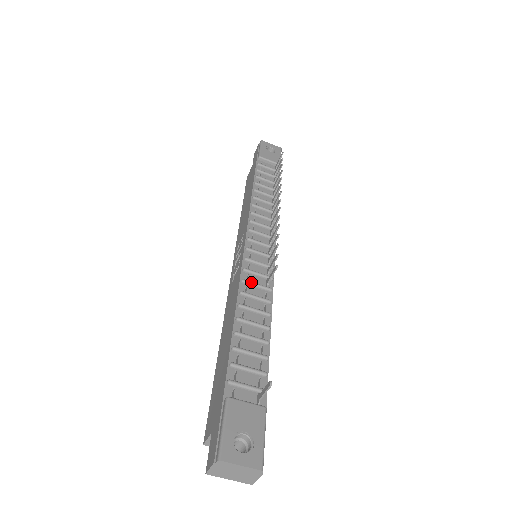
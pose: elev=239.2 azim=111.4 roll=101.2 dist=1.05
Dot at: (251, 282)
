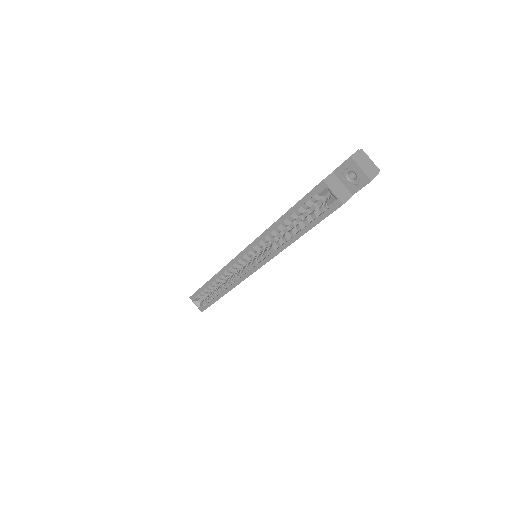
Dot at: occluded
